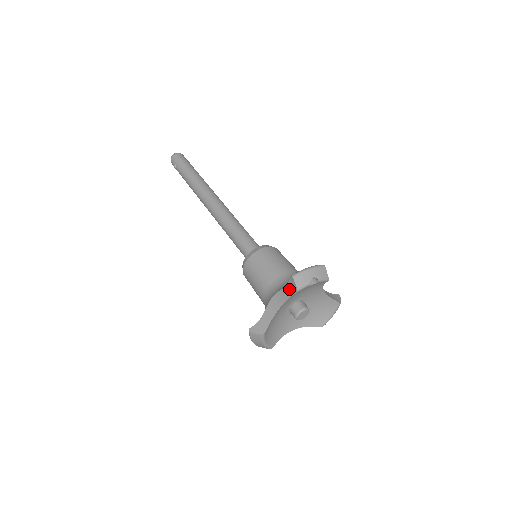
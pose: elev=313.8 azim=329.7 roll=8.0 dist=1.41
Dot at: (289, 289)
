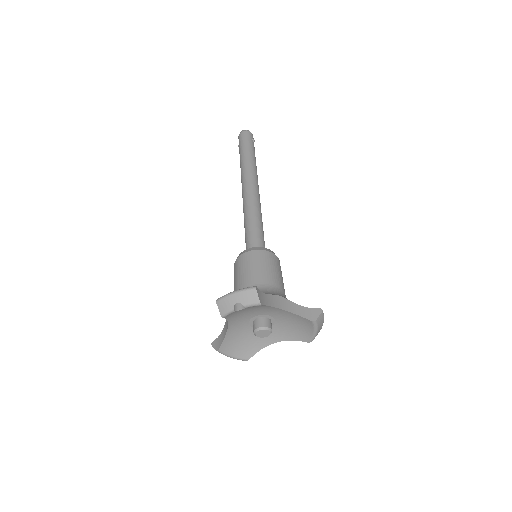
Dot at: occluded
